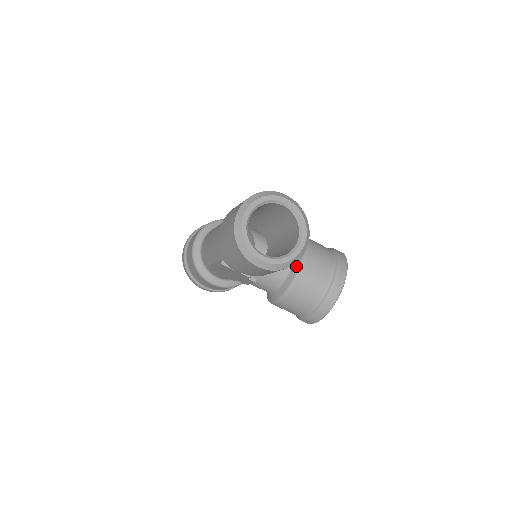
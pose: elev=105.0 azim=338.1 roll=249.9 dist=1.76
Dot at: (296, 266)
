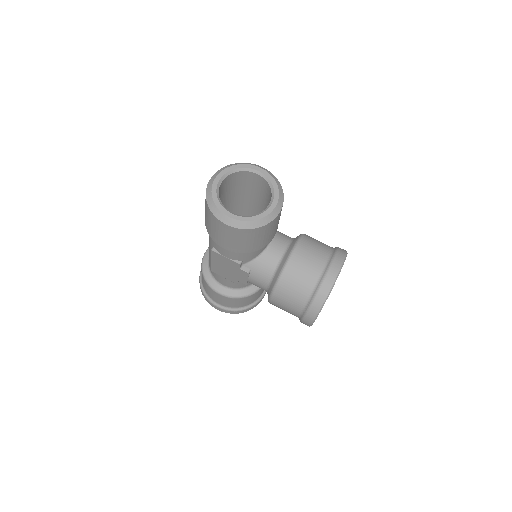
Dot at: (287, 253)
